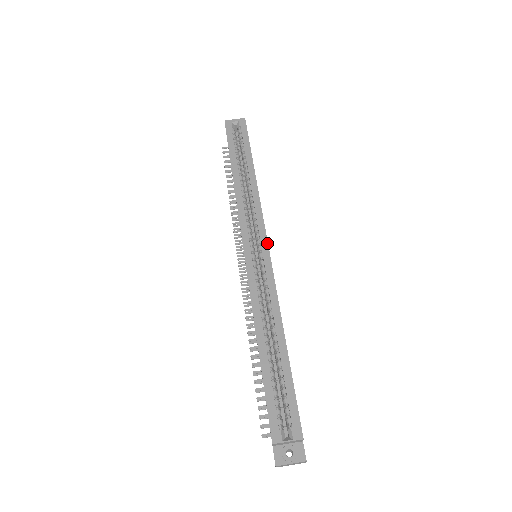
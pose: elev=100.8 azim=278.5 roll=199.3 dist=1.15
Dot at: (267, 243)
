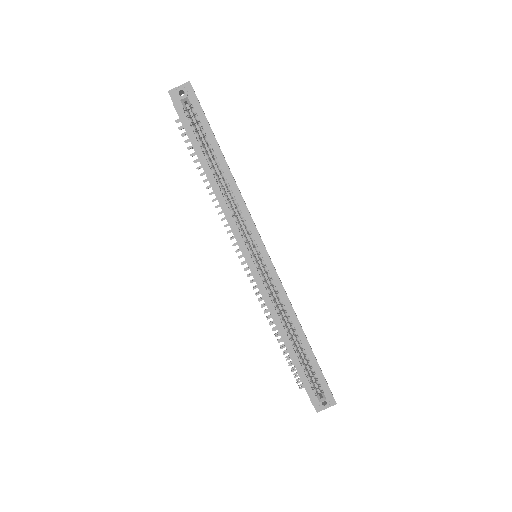
Dot at: (265, 249)
